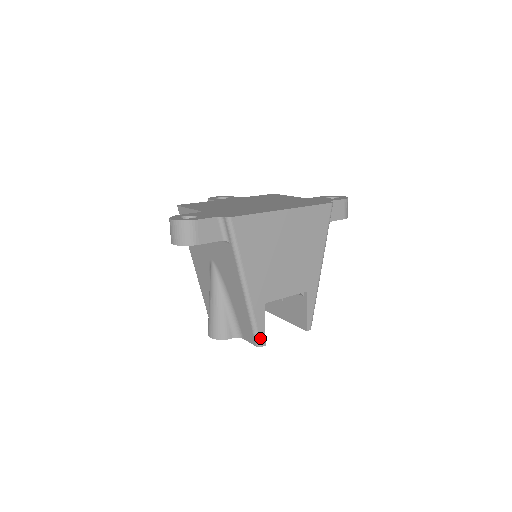
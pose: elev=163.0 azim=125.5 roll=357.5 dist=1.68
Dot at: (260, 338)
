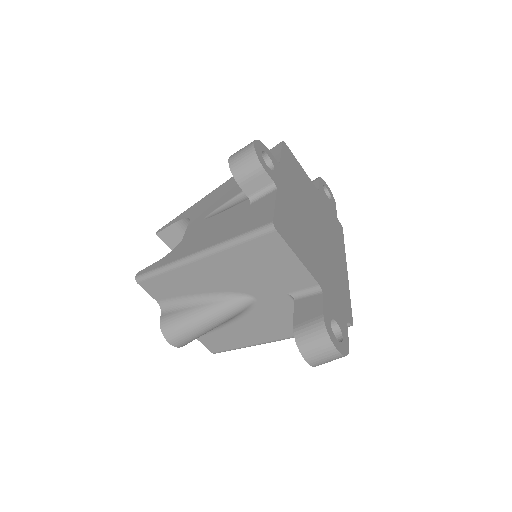
Dot at: occluded
